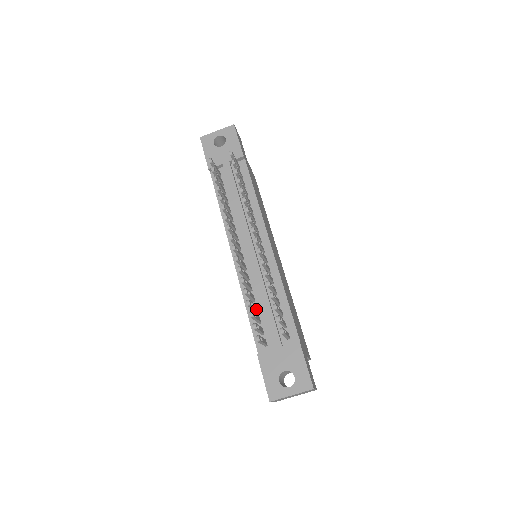
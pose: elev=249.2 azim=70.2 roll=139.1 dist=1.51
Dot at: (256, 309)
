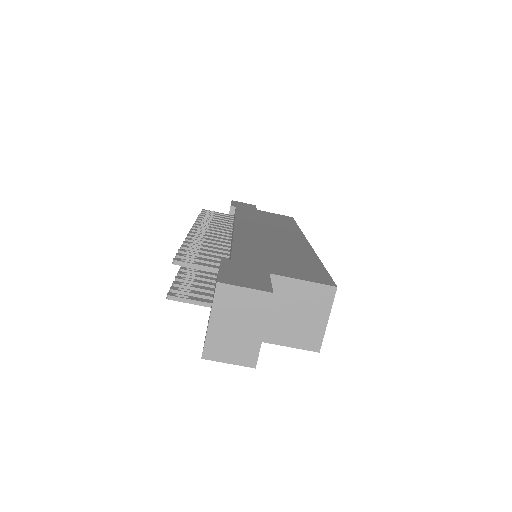
Dot at: (213, 285)
